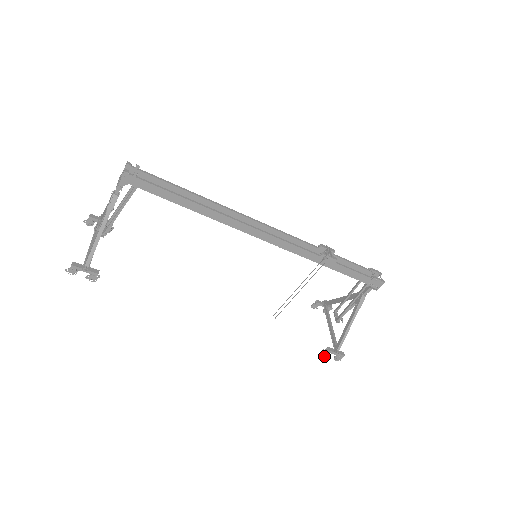
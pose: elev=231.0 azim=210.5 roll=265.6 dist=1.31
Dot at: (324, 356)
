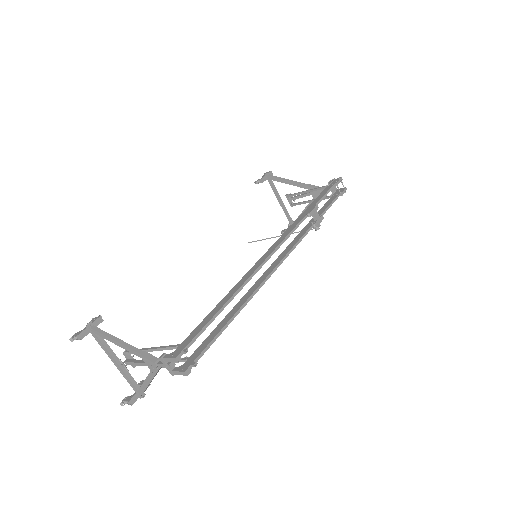
Dot at: occluded
